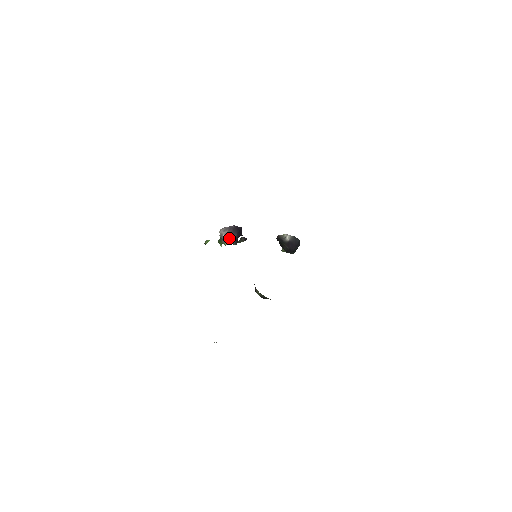
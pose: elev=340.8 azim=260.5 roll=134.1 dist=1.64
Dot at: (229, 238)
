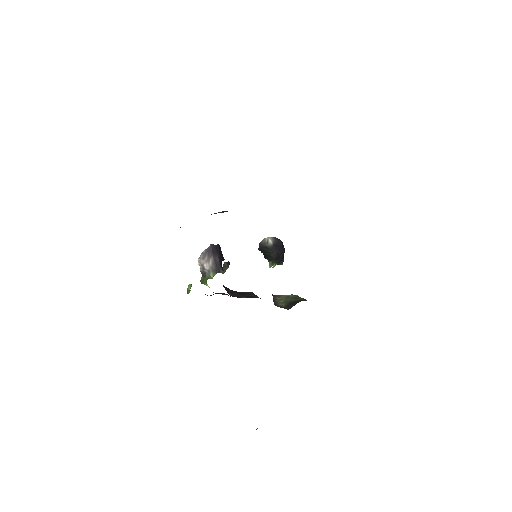
Dot at: (212, 265)
